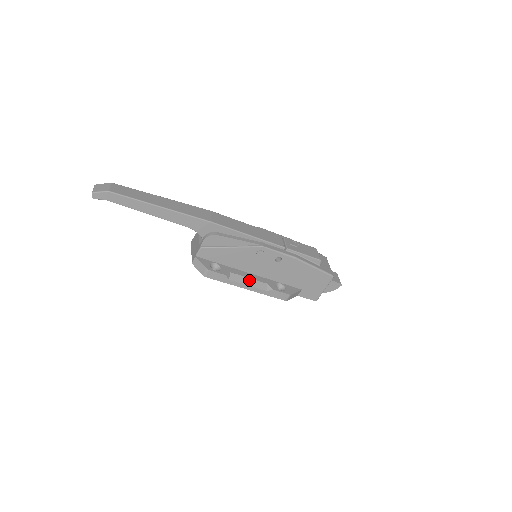
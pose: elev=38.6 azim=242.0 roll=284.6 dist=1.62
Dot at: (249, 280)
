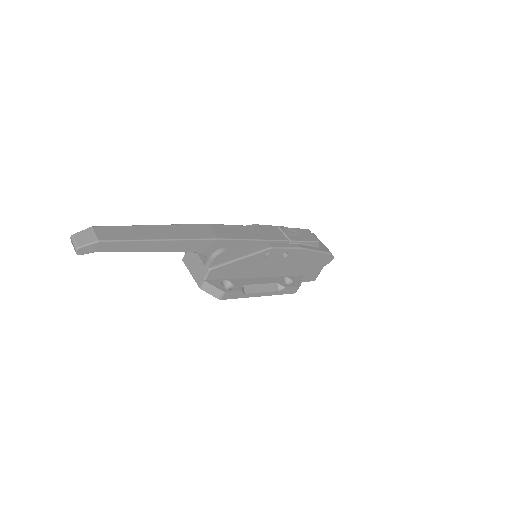
Dot at: (261, 286)
